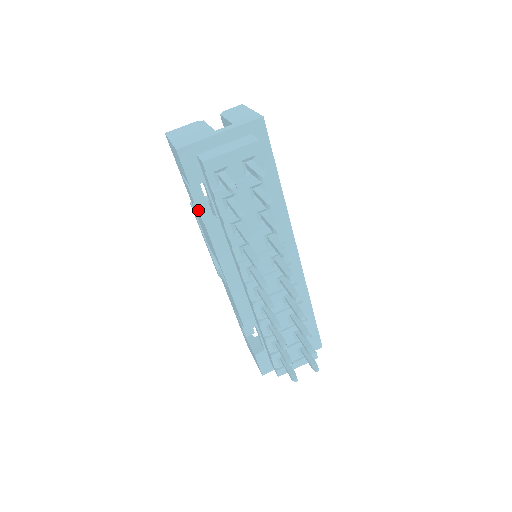
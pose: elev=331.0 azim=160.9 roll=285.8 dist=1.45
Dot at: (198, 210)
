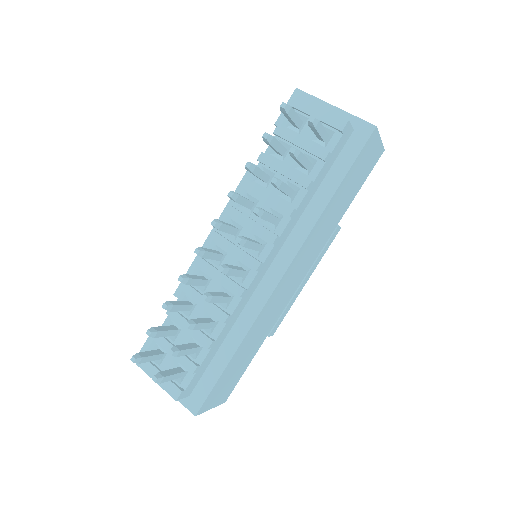
Dot at: occluded
